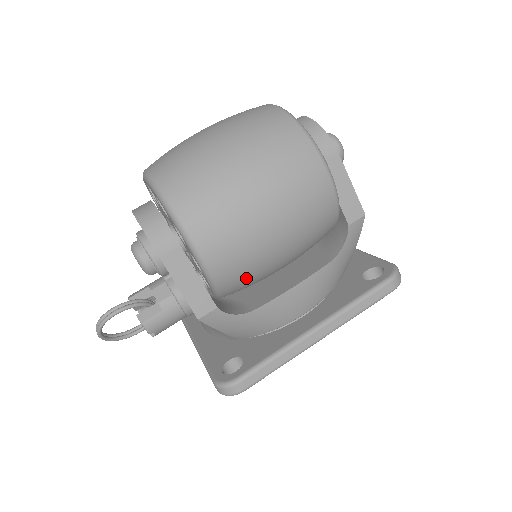
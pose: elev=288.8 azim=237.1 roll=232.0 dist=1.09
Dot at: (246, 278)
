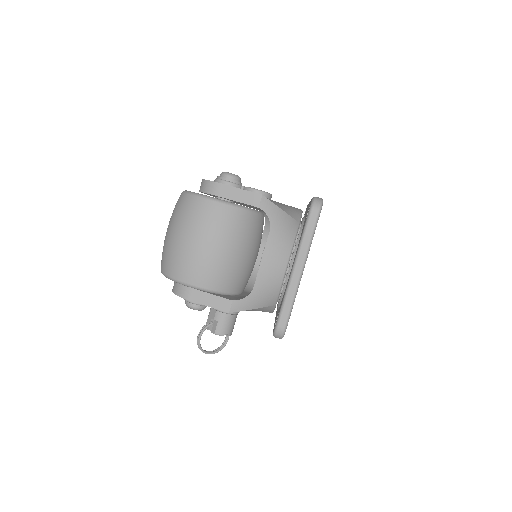
Dot at: (229, 277)
